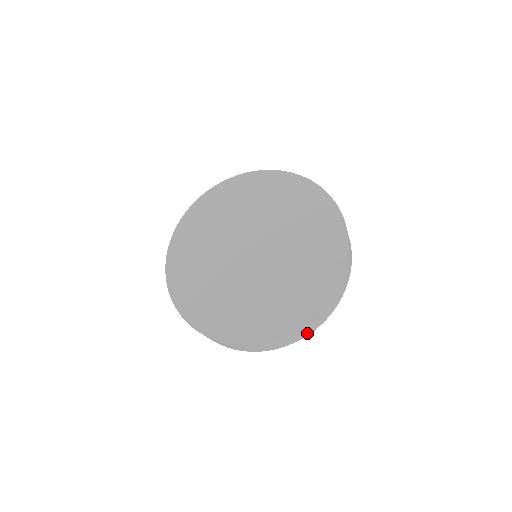
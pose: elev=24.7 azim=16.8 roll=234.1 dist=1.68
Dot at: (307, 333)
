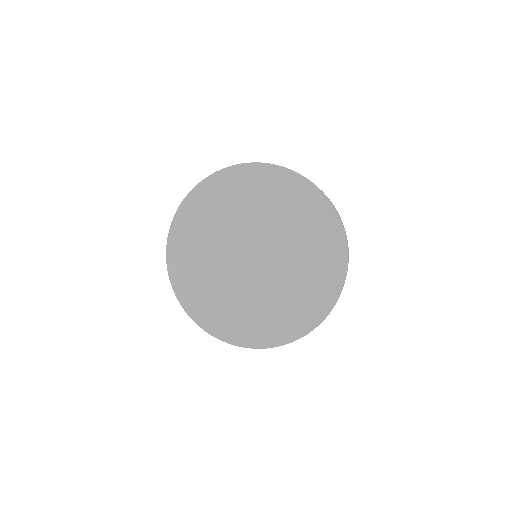
Dot at: occluded
